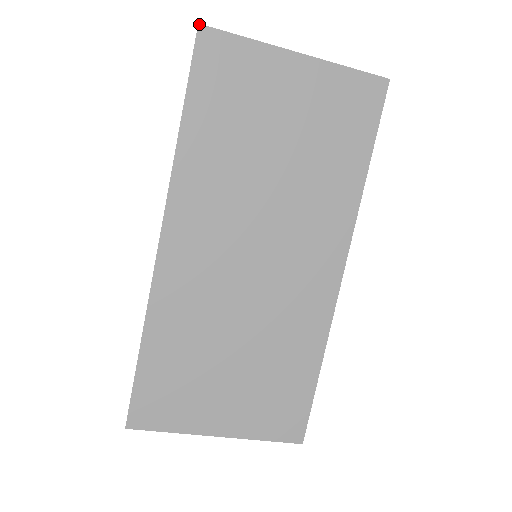
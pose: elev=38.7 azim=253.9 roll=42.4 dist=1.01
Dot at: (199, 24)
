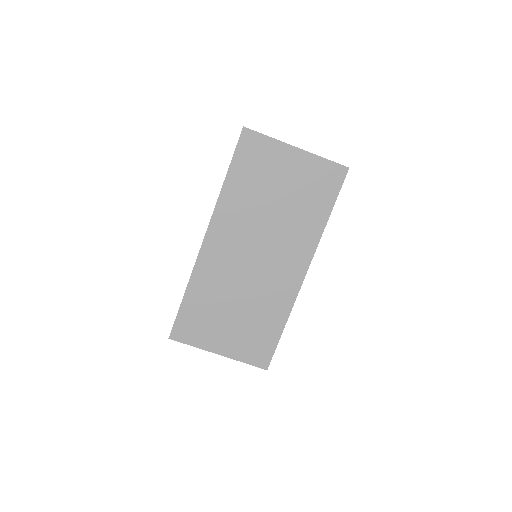
Dot at: (244, 127)
